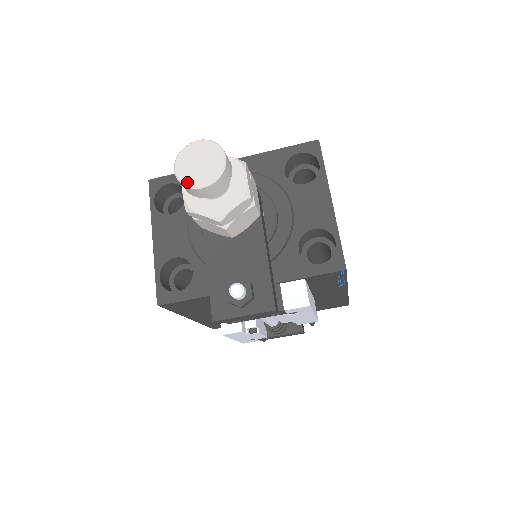
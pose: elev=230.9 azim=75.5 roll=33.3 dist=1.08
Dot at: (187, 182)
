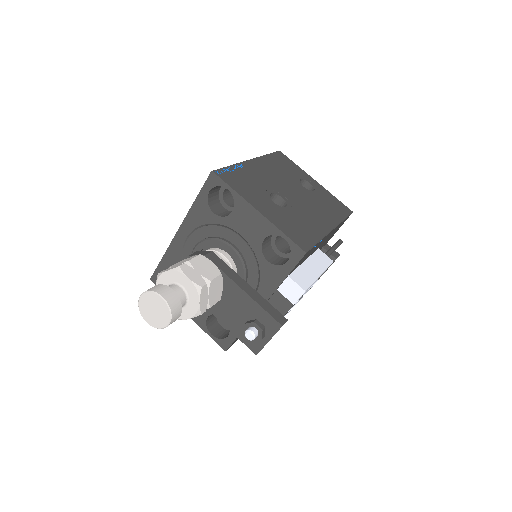
Dot at: (159, 326)
